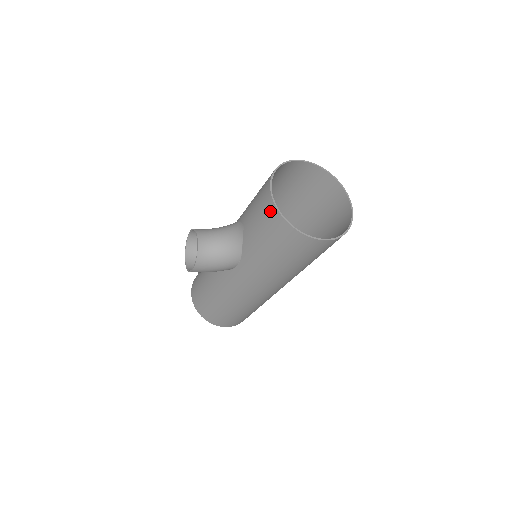
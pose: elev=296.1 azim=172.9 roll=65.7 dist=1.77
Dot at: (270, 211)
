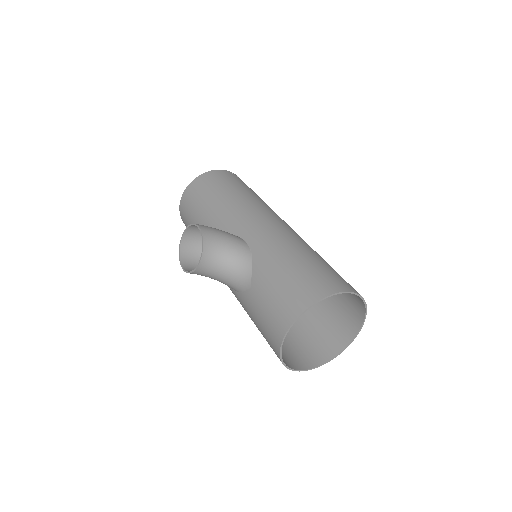
Dot at: (274, 339)
